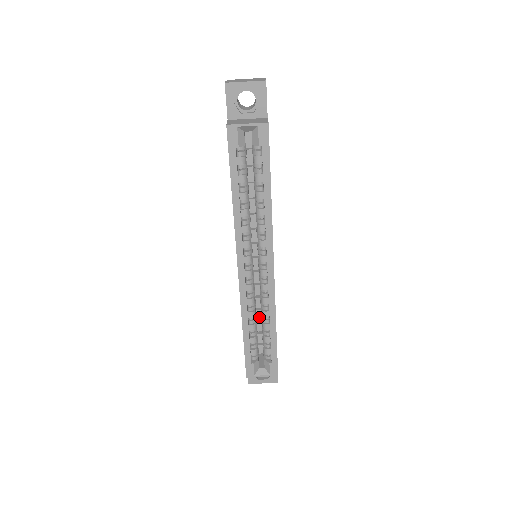
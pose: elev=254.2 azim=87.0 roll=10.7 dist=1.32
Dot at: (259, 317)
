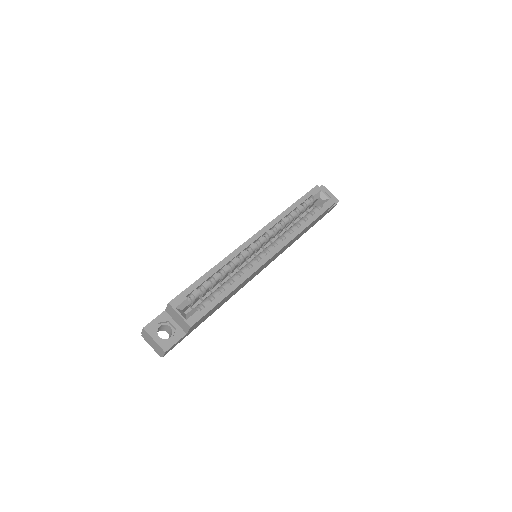
Dot at: occluded
